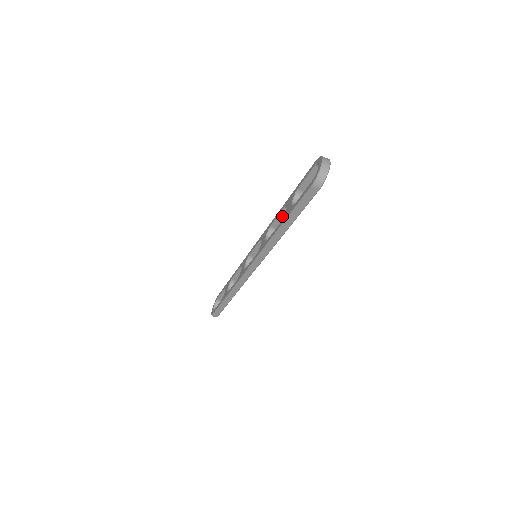
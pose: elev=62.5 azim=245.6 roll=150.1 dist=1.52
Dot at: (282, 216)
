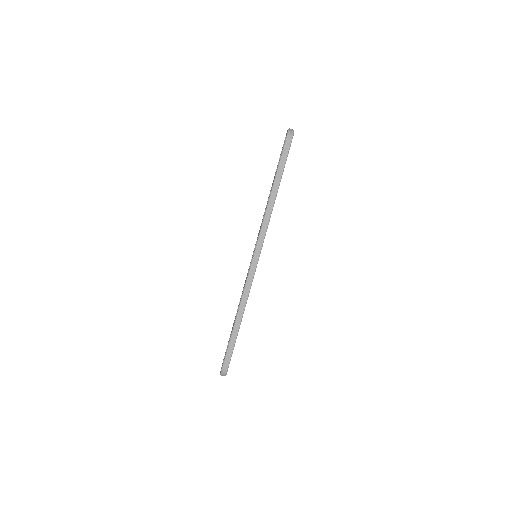
Dot at: occluded
